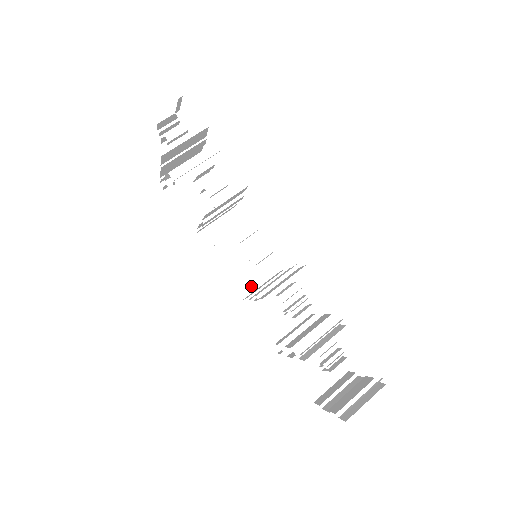
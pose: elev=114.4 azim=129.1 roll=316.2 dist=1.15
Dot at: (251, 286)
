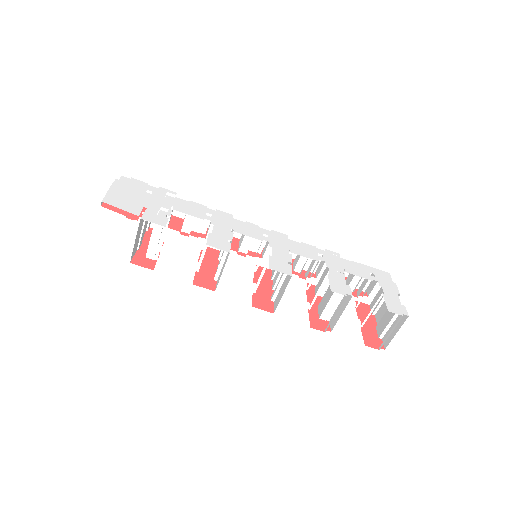
Dot at: occluded
